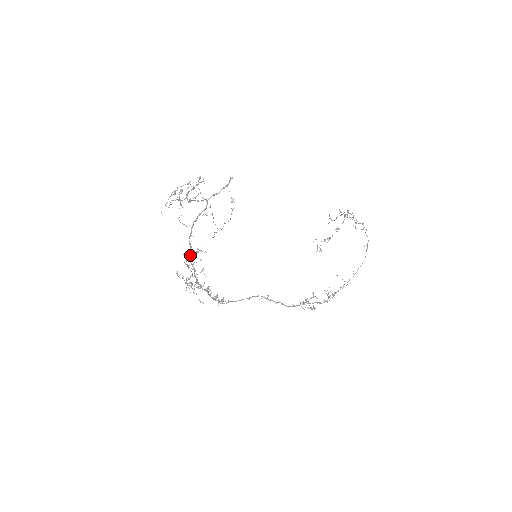
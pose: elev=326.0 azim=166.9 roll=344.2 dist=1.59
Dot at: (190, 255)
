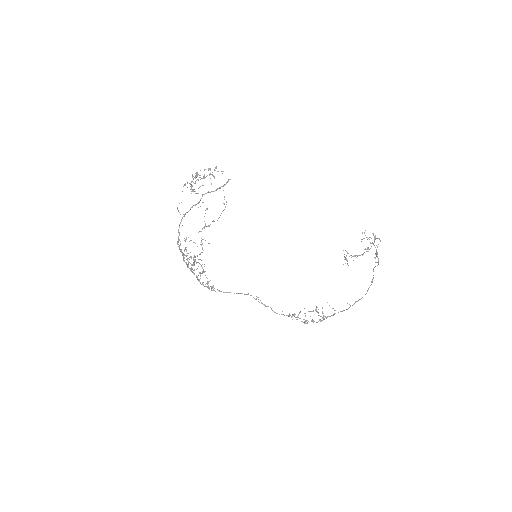
Dot at: (178, 241)
